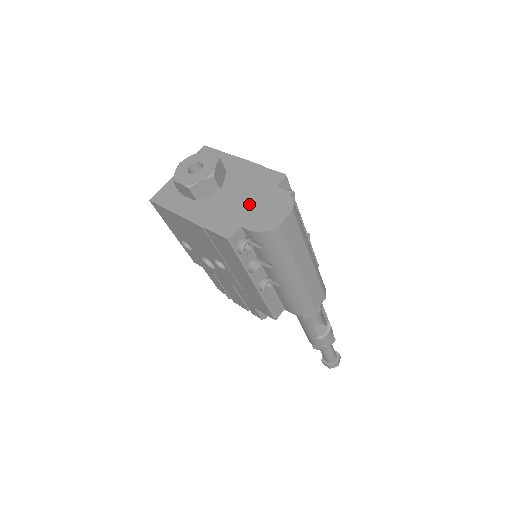
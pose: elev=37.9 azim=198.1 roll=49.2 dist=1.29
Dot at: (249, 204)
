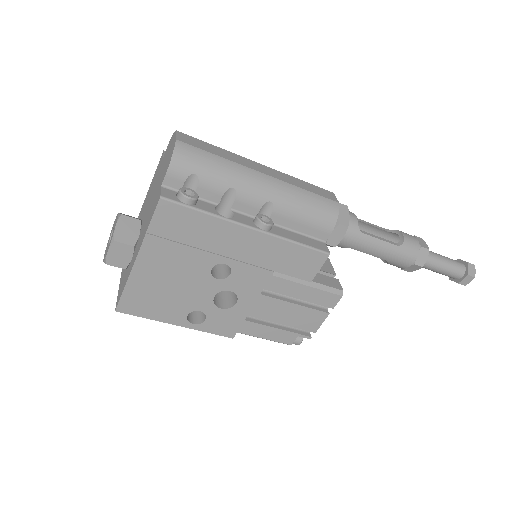
Dot at: (158, 183)
